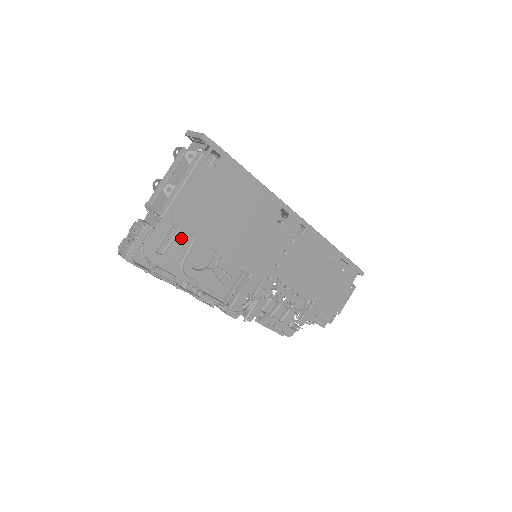
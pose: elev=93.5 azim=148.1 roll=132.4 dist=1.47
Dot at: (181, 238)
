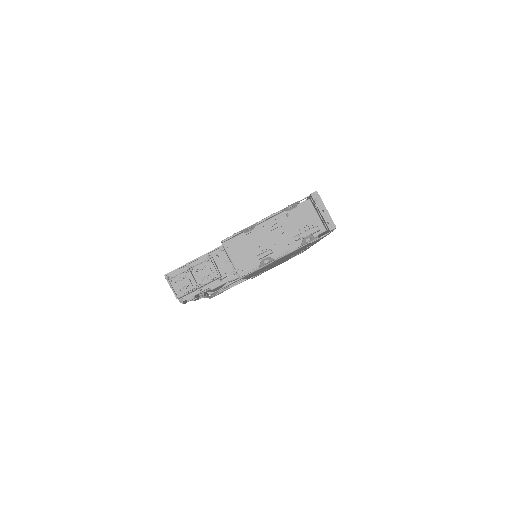
Dot at: occluded
